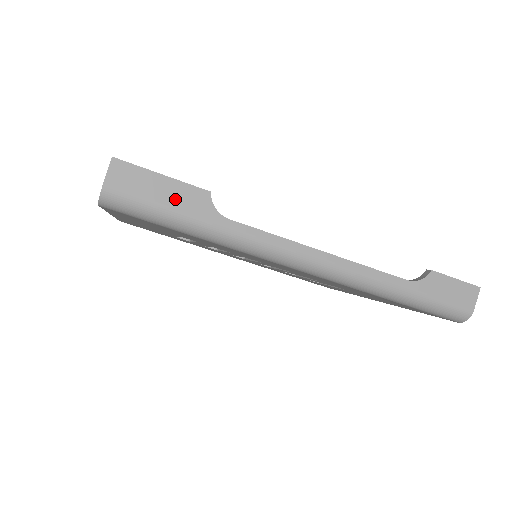
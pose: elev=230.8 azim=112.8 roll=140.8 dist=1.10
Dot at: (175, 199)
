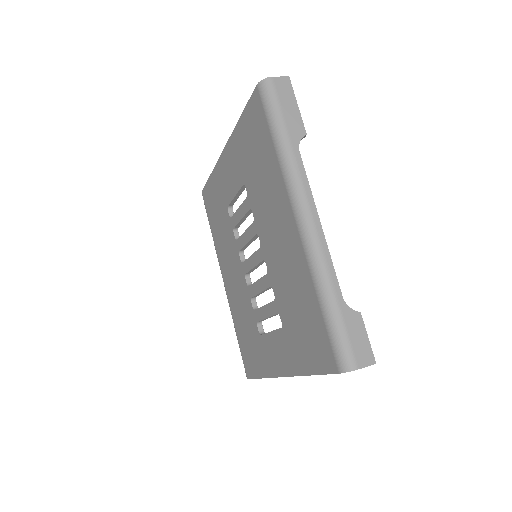
Dot at: (290, 117)
